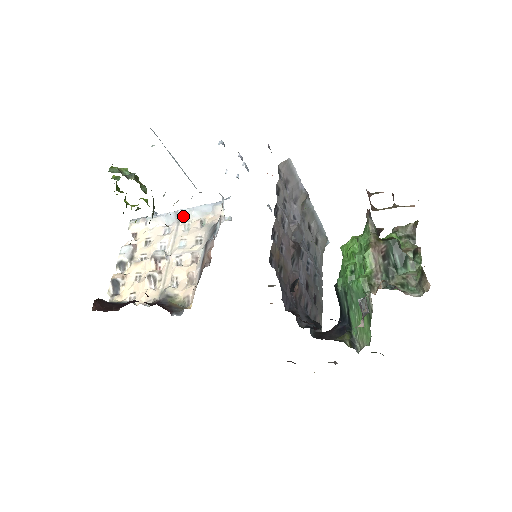
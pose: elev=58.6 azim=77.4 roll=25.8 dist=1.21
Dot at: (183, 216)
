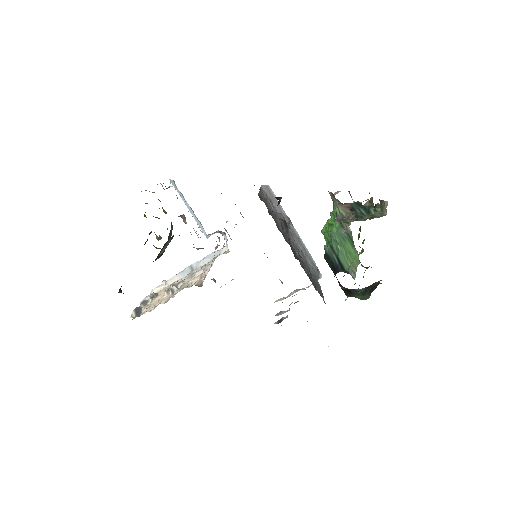
Dot at: (196, 266)
